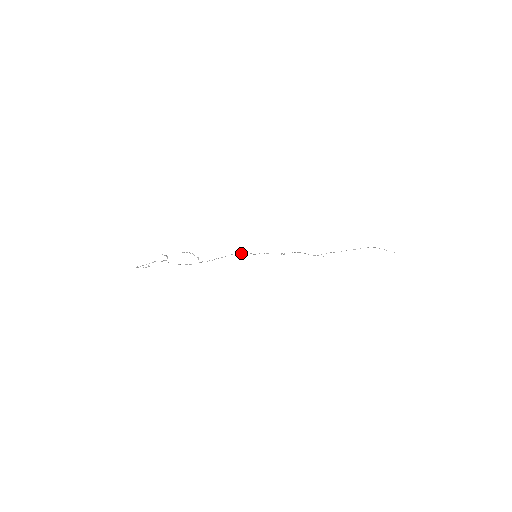
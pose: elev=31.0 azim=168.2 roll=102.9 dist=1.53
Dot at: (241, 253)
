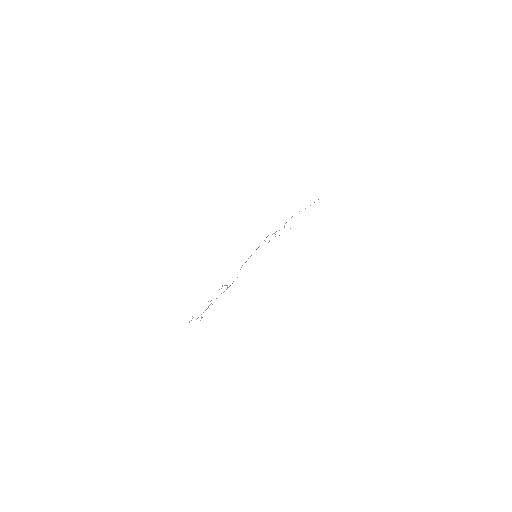
Dot at: occluded
